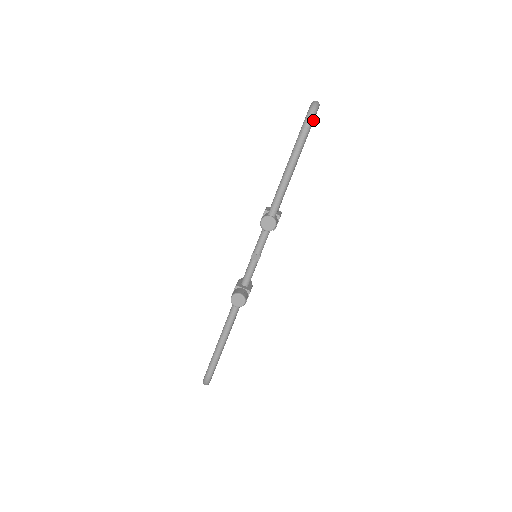
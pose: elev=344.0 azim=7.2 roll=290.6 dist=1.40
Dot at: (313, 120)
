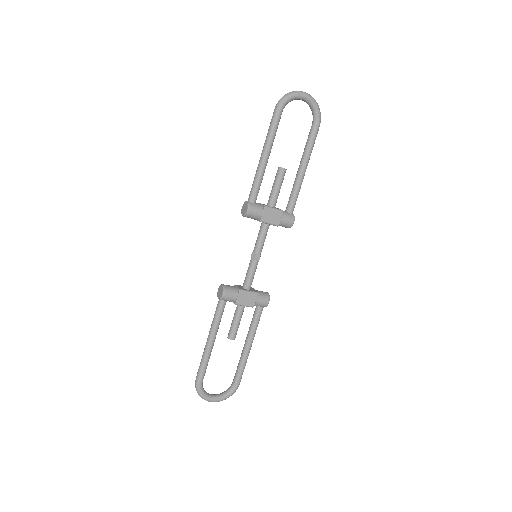
Dot at: (283, 103)
